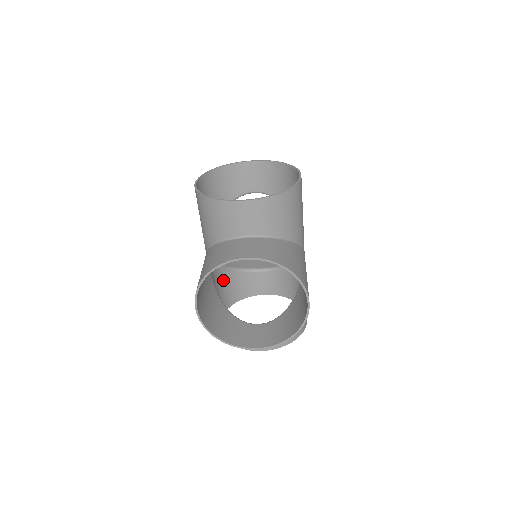
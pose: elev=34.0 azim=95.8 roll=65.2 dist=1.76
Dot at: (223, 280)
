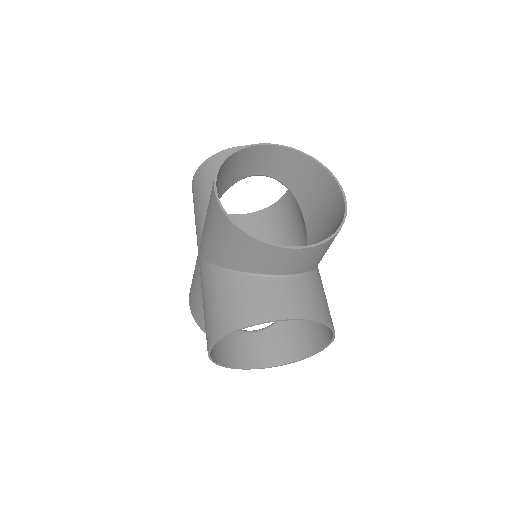
Dot at: occluded
